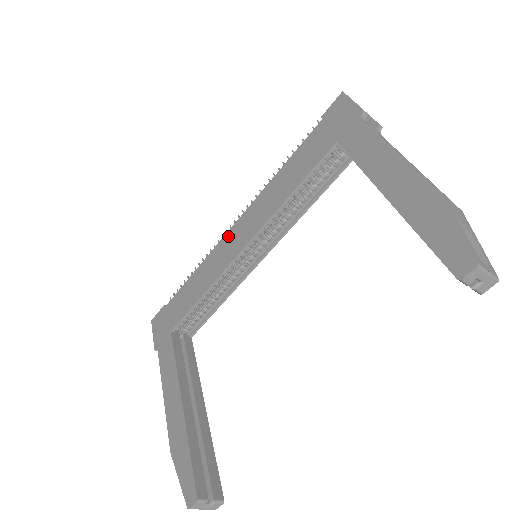
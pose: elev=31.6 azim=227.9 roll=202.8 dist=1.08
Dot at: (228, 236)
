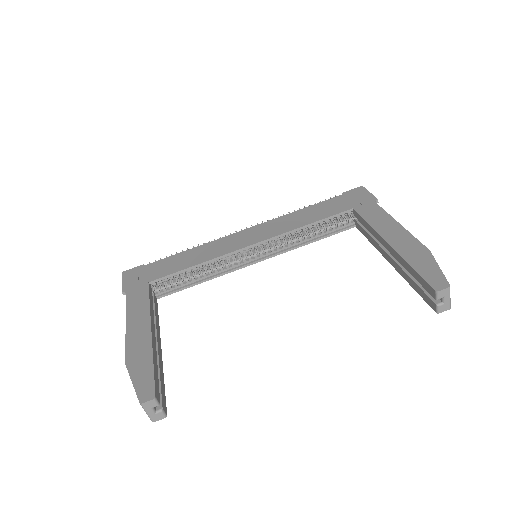
Dot at: (236, 235)
